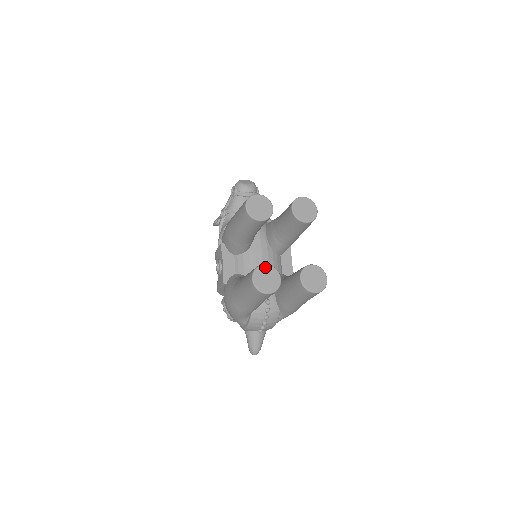
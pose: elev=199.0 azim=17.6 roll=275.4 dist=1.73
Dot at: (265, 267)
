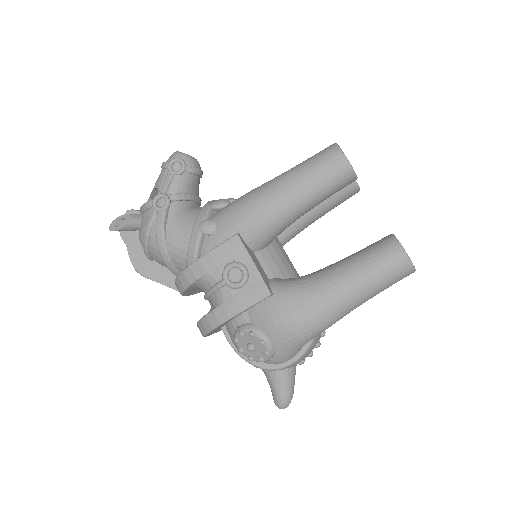
Dot at: occluded
